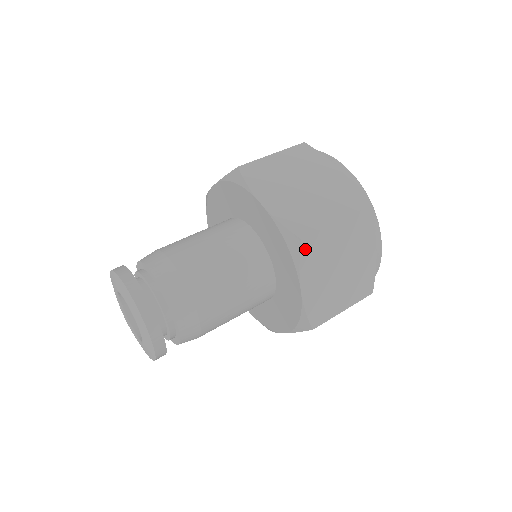
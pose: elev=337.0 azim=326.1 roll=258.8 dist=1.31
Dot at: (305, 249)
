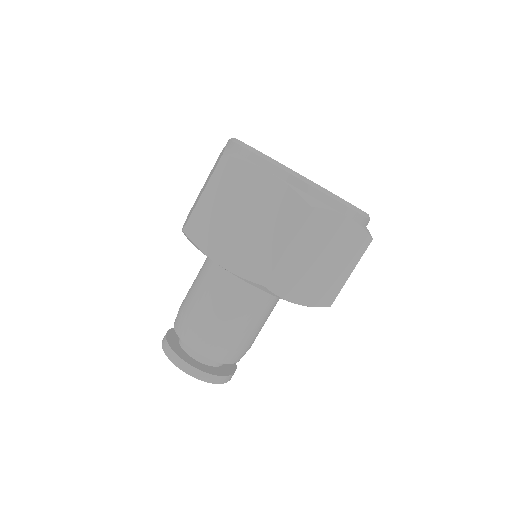
Dot at: (274, 286)
